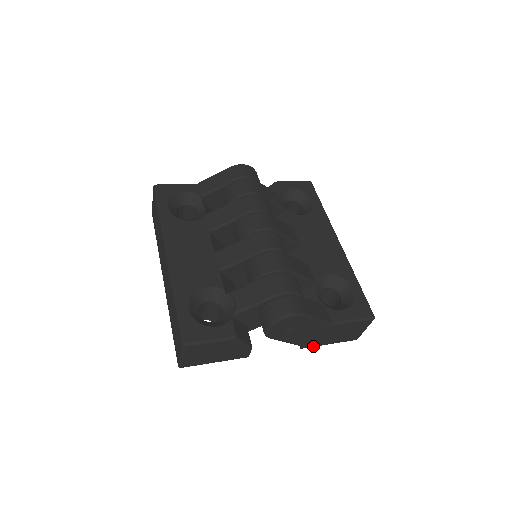
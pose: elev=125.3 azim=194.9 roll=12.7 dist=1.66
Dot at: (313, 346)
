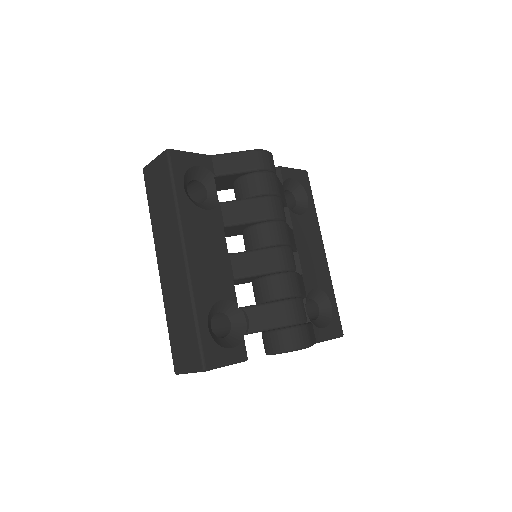
Dot at: occluded
